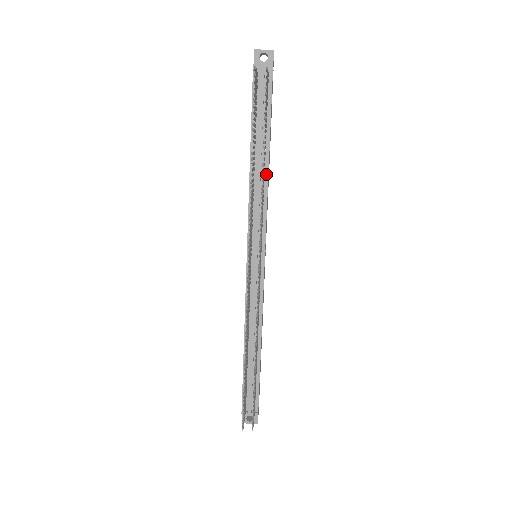
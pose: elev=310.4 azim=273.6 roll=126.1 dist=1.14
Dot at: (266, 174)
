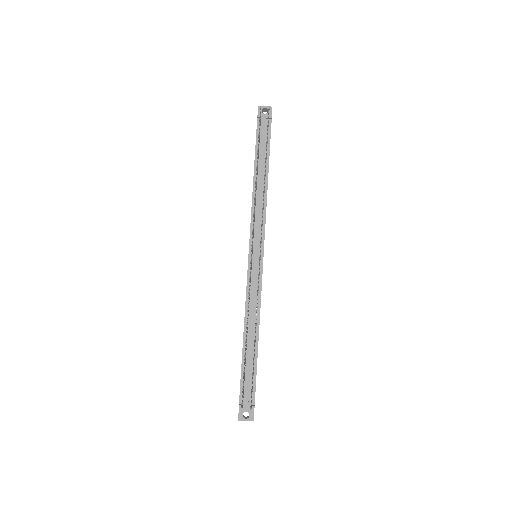
Dot at: (266, 190)
